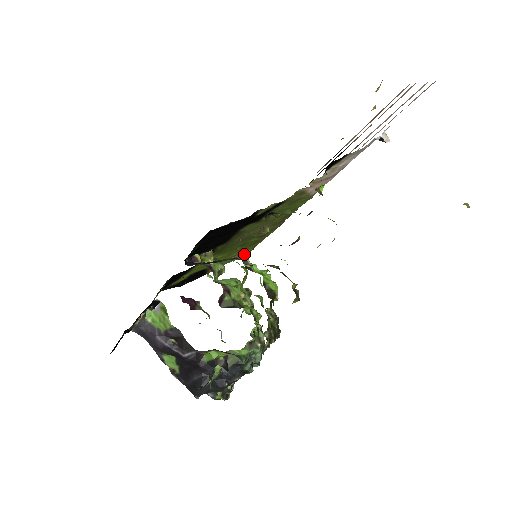
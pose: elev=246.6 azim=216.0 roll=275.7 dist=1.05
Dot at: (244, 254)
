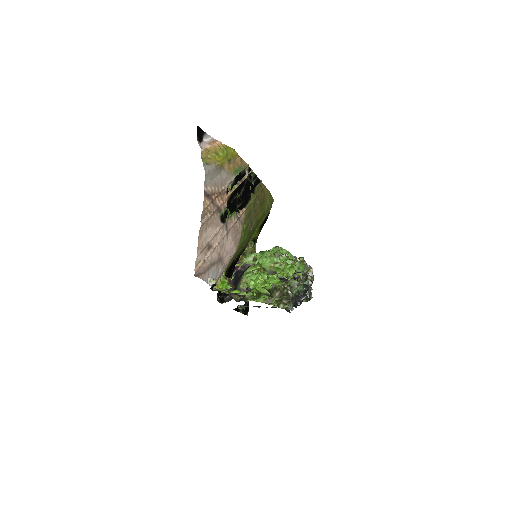
Dot at: (271, 204)
